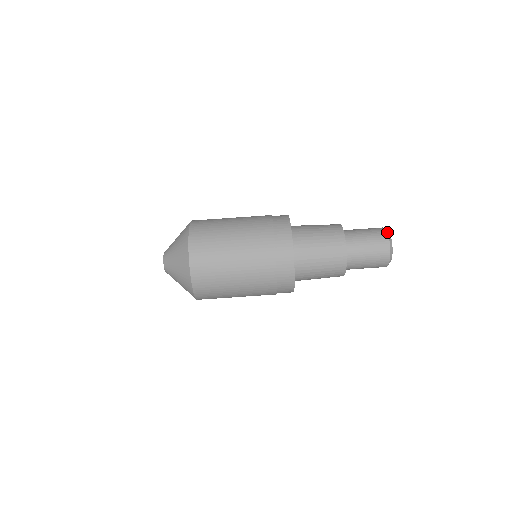
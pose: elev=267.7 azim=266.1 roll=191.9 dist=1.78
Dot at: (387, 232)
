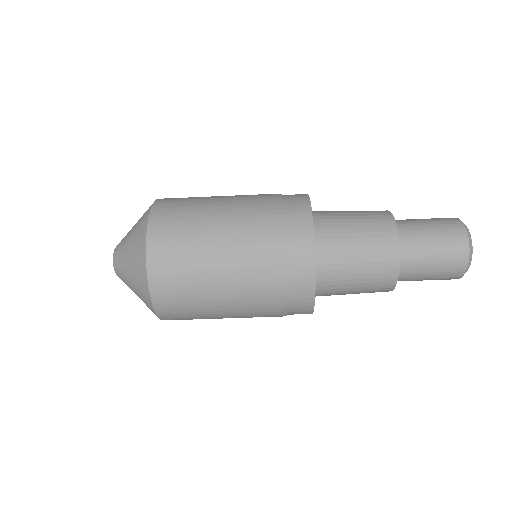
Dot at: (468, 235)
